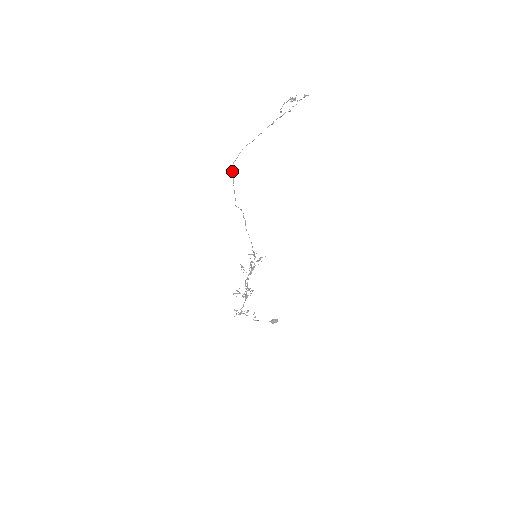
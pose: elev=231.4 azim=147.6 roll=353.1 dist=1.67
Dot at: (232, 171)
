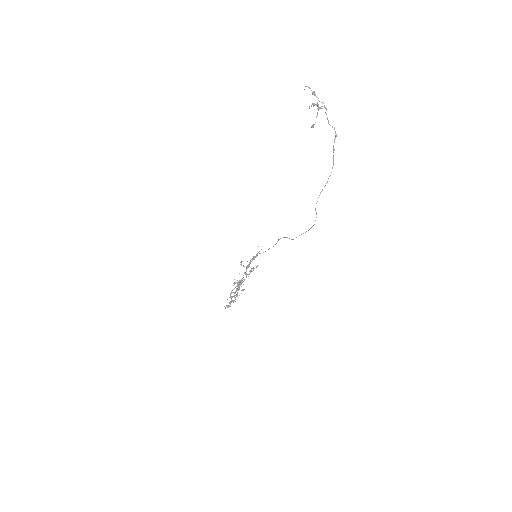
Dot at: occluded
